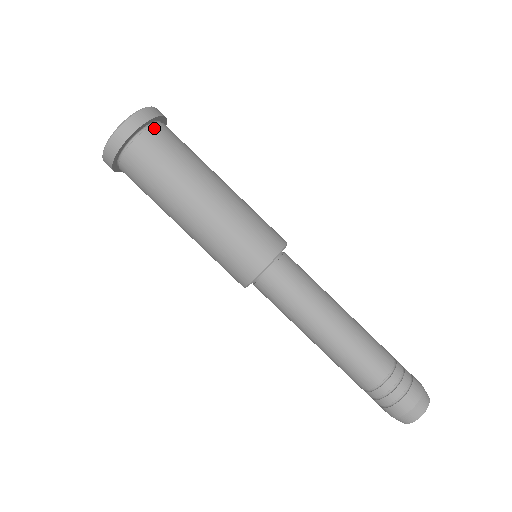
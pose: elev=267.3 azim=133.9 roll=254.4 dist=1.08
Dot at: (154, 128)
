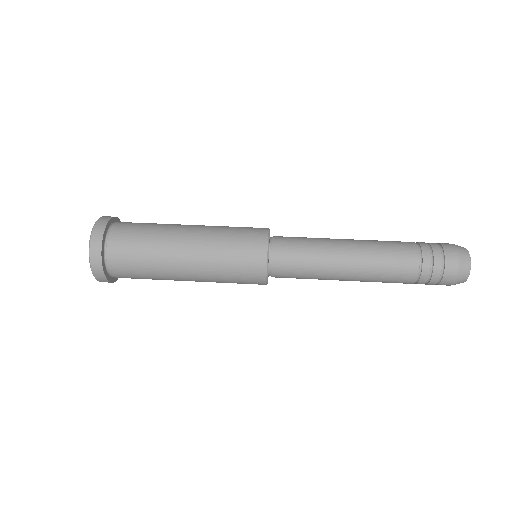
Dot at: (121, 222)
